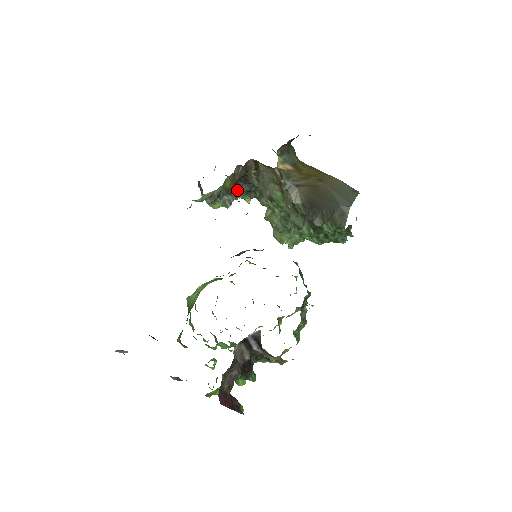
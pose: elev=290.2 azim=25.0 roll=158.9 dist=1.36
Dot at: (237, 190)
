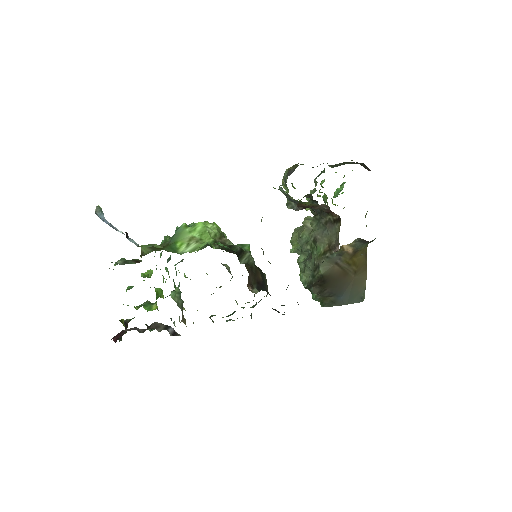
Dot at: occluded
